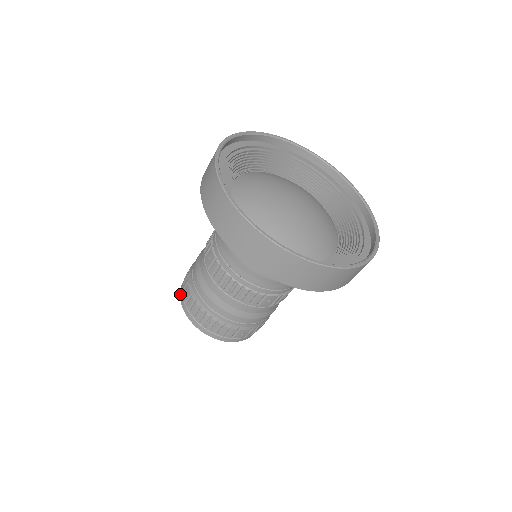
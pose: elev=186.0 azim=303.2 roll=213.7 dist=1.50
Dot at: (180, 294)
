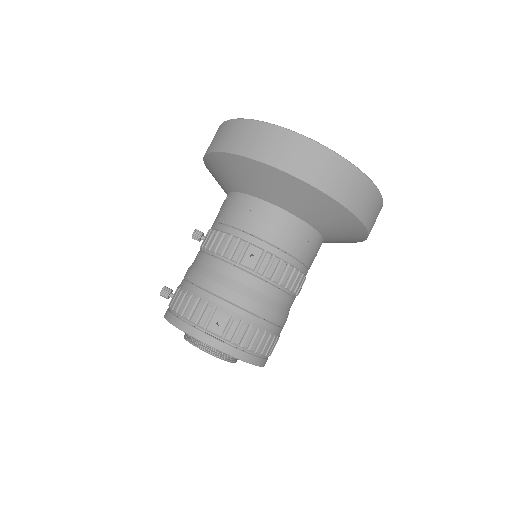
Dot at: (197, 336)
